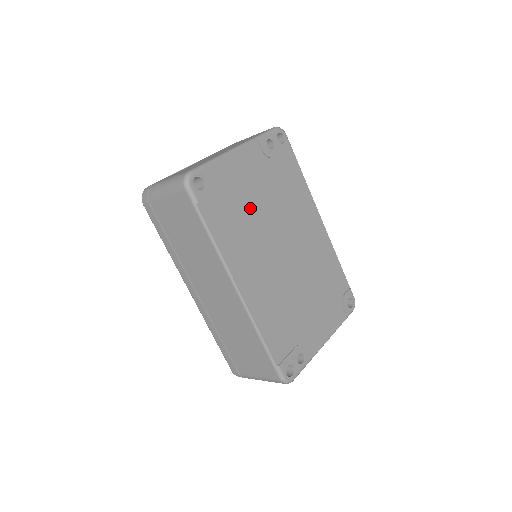
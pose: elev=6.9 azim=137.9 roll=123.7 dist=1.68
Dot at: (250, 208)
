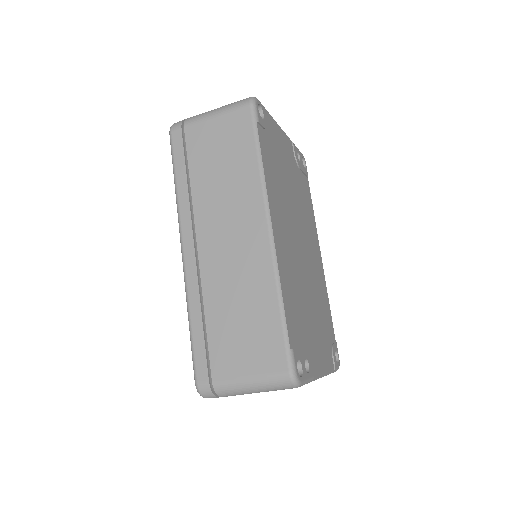
Dot at: (285, 179)
